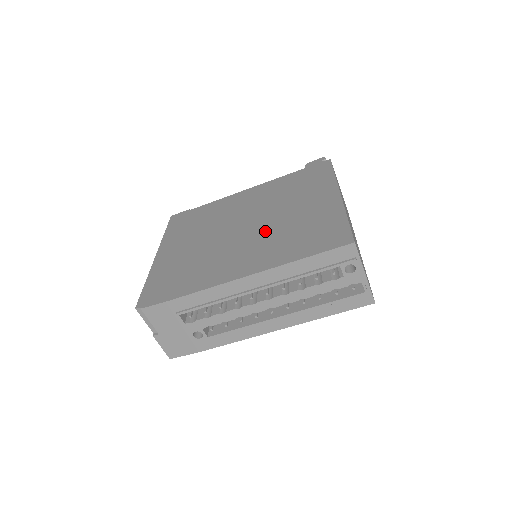
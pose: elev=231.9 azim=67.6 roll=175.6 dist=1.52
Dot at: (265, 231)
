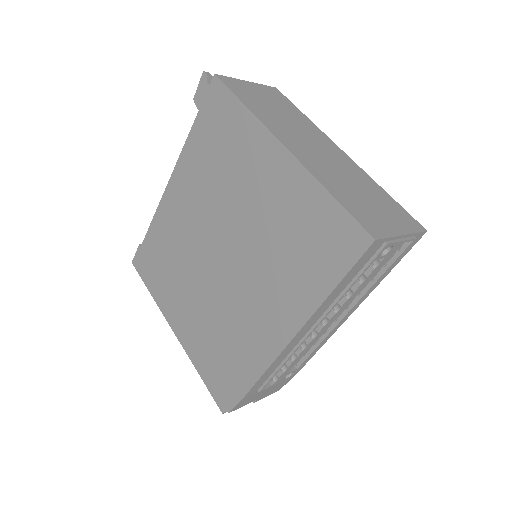
Dot at: (251, 256)
